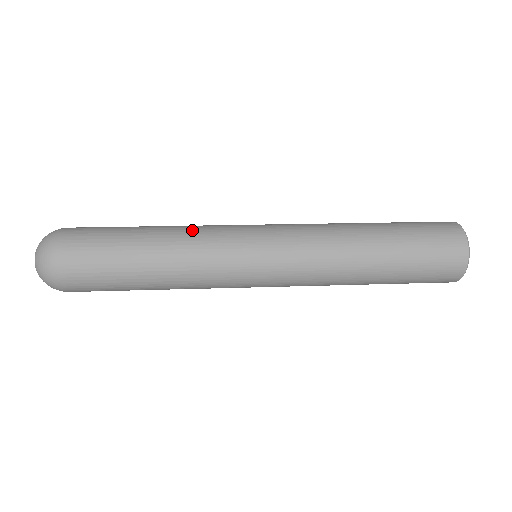
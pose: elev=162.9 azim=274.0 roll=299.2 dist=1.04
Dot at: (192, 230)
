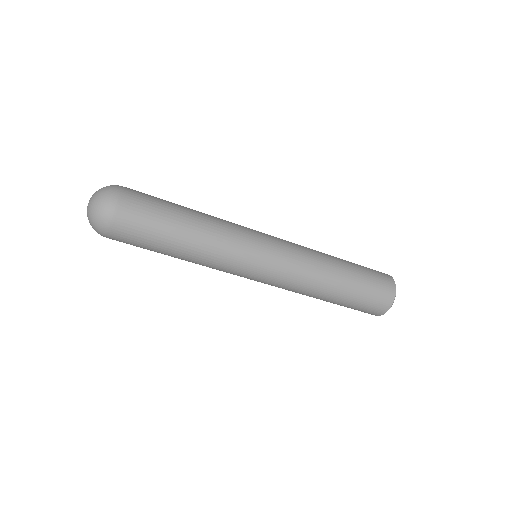
Dot at: (219, 218)
